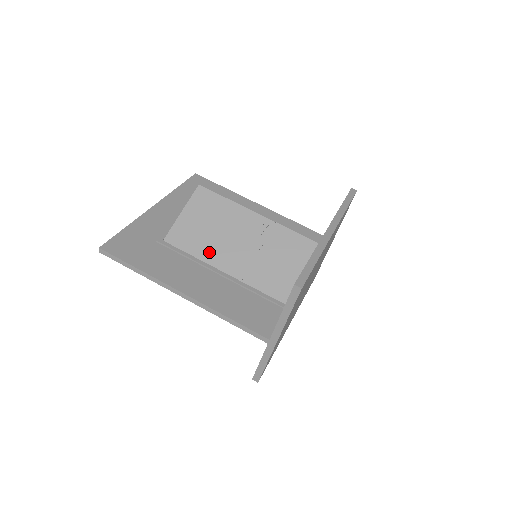
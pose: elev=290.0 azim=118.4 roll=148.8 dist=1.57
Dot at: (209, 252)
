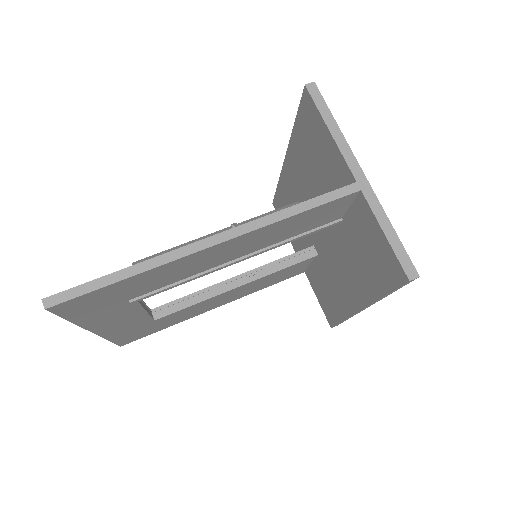
Dot at: occluded
